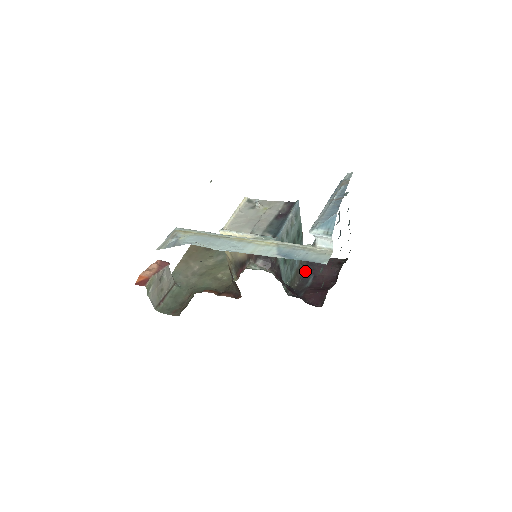
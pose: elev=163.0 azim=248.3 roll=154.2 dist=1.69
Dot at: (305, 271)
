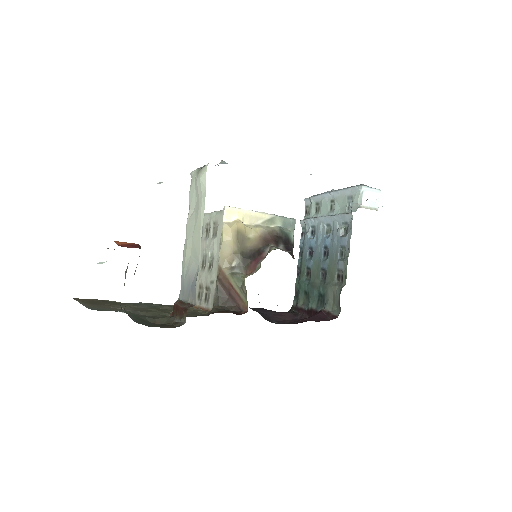
Dot at: (264, 318)
